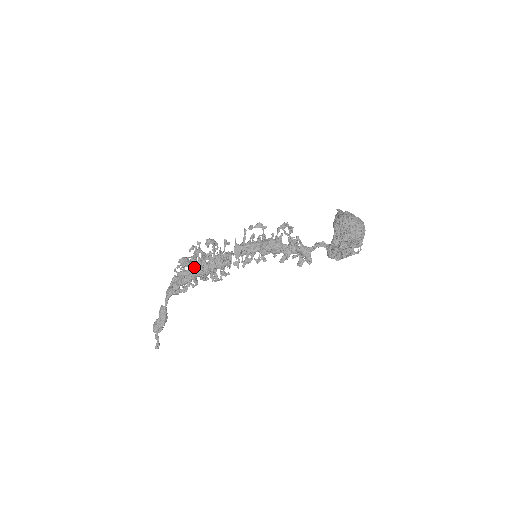
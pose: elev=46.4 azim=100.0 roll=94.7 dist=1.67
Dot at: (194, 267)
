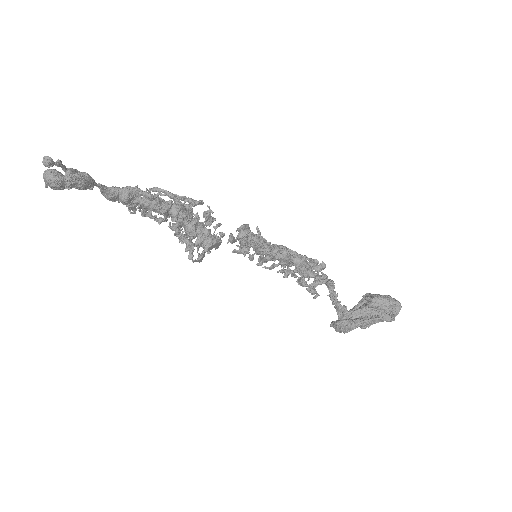
Dot at: (180, 201)
